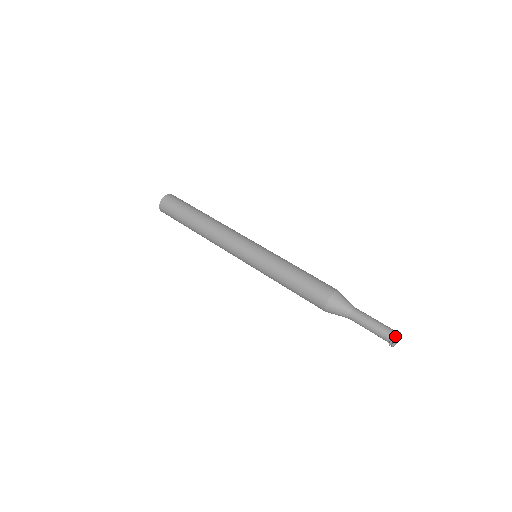
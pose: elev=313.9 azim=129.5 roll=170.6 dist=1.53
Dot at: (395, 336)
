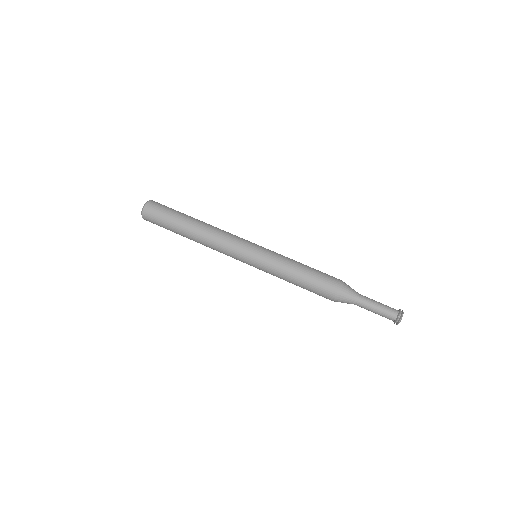
Dot at: (399, 318)
